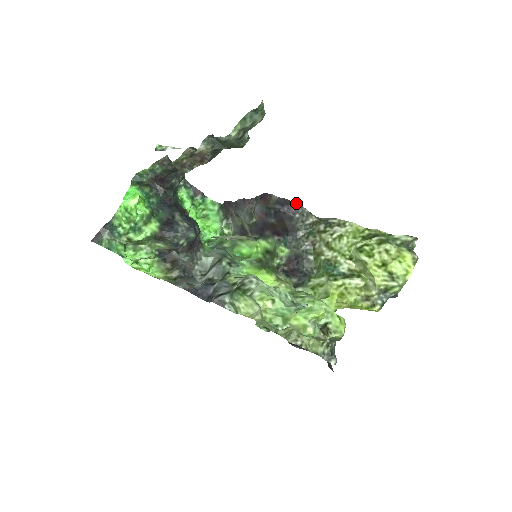
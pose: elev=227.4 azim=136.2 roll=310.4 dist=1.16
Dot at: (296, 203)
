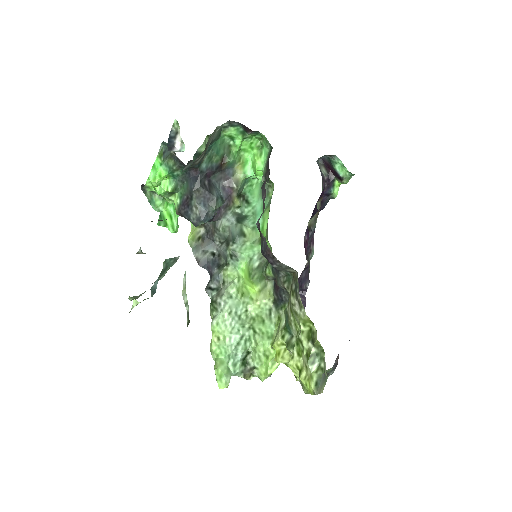
Dot at: (275, 257)
